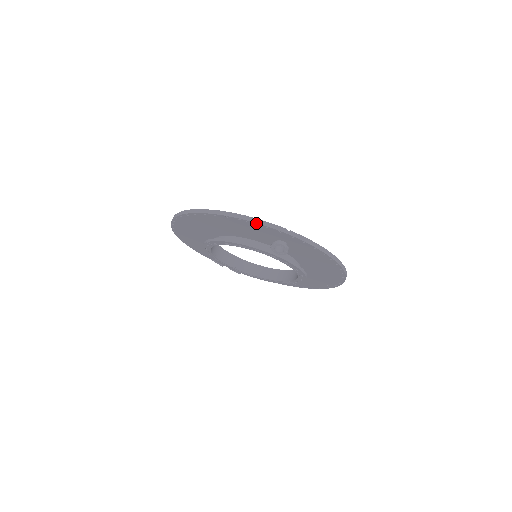
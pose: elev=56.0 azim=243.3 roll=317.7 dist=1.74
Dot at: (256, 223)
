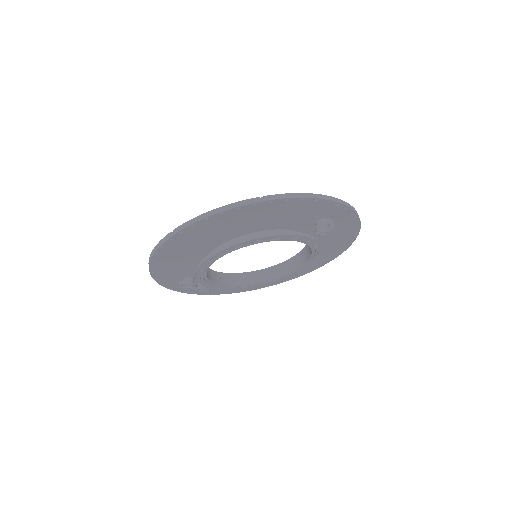
Dot at: (320, 199)
